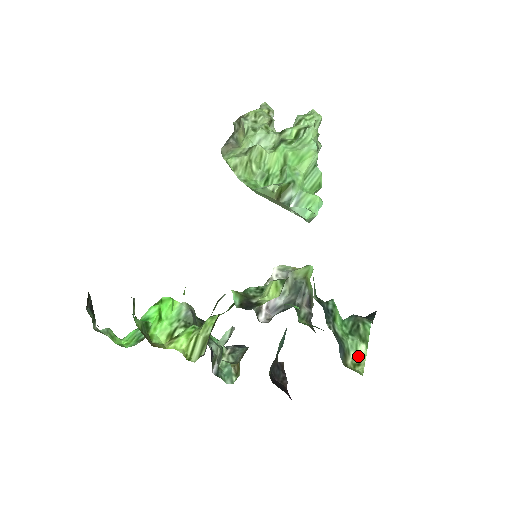
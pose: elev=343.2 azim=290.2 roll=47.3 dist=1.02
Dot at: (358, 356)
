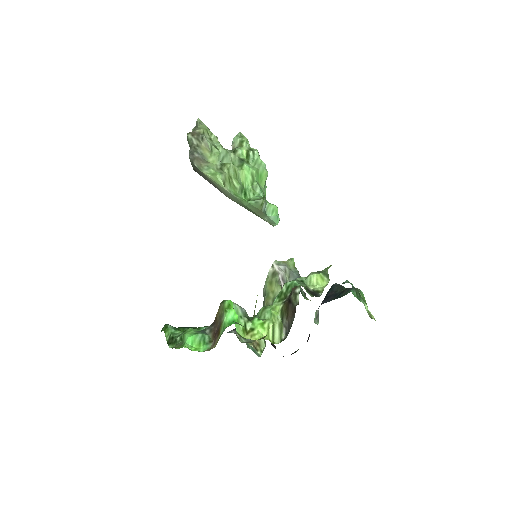
Dot at: (367, 311)
